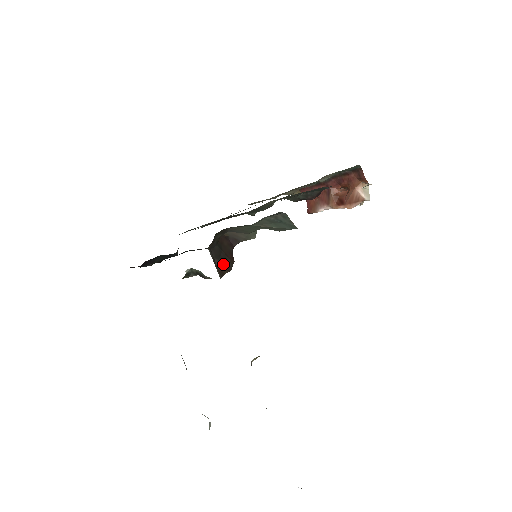
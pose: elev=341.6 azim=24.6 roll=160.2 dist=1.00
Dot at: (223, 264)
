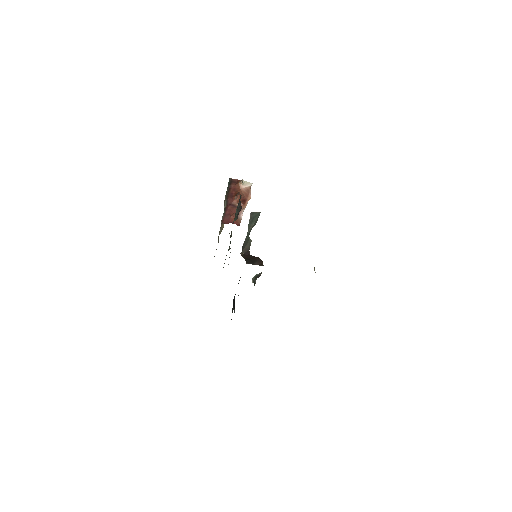
Dot at: (258, 262)
